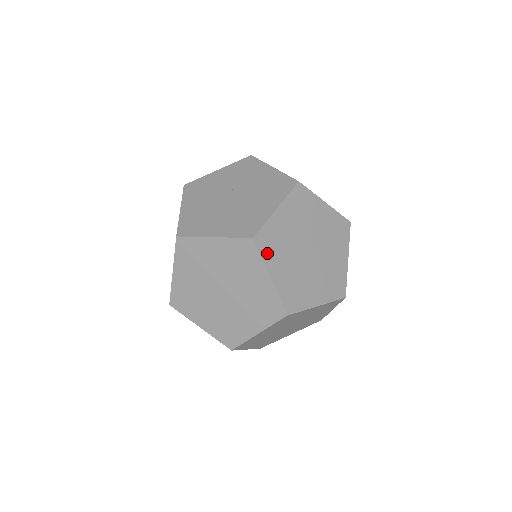
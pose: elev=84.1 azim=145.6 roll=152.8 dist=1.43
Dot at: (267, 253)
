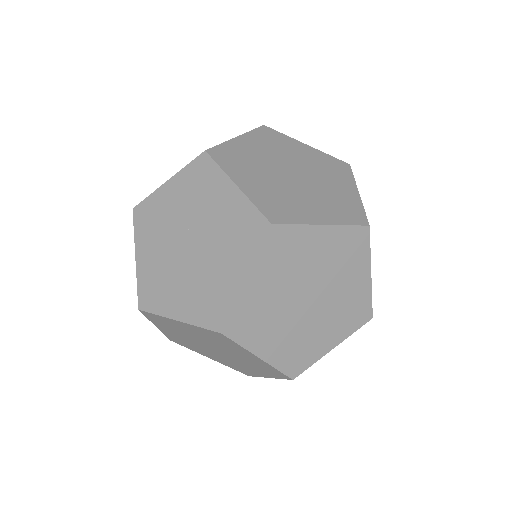
Dot at: (247, 337)
